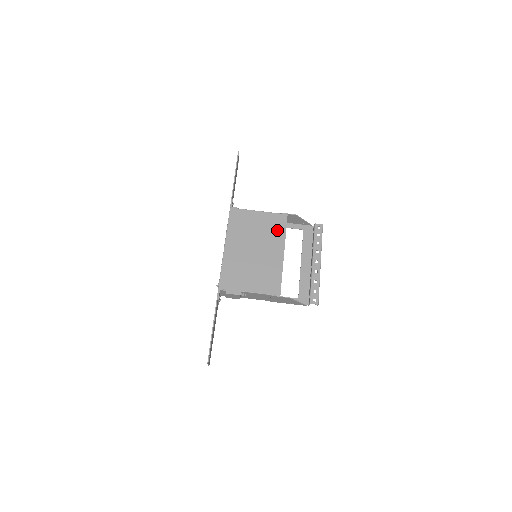
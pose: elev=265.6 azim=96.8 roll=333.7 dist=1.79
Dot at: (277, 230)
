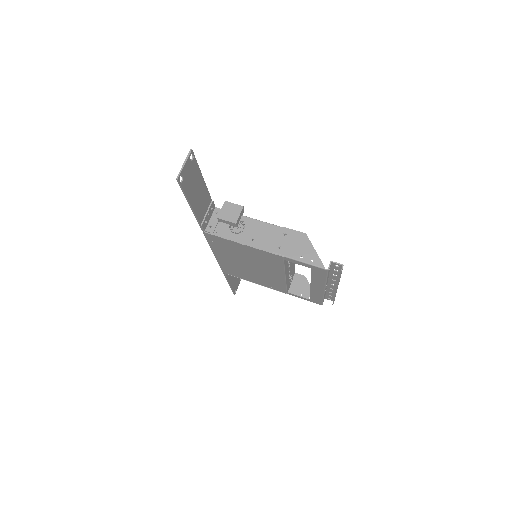
Dot at: occluded
